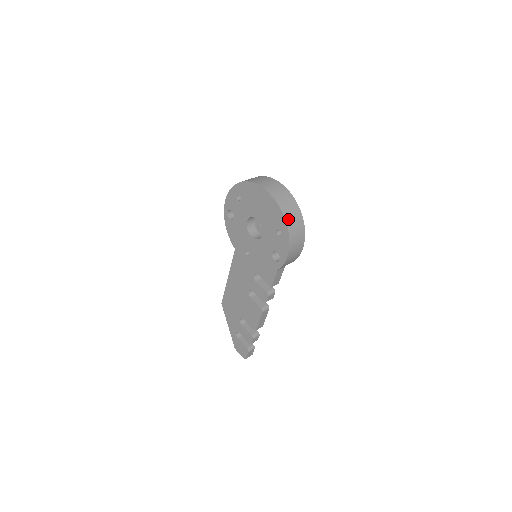
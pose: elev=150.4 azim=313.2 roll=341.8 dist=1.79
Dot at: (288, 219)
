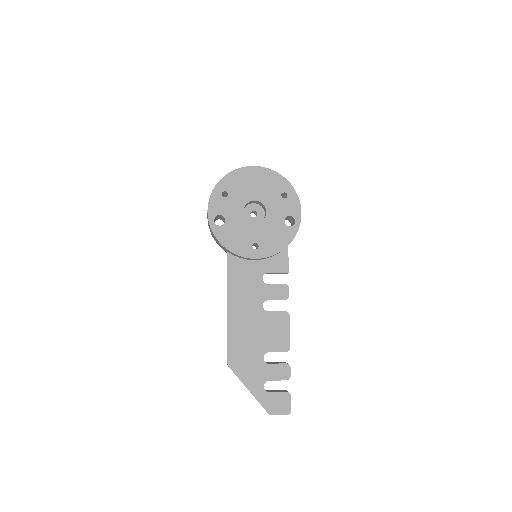
Dot at: (285, 180)
